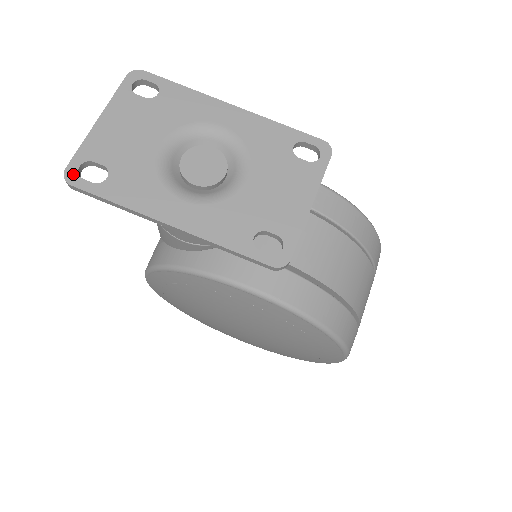
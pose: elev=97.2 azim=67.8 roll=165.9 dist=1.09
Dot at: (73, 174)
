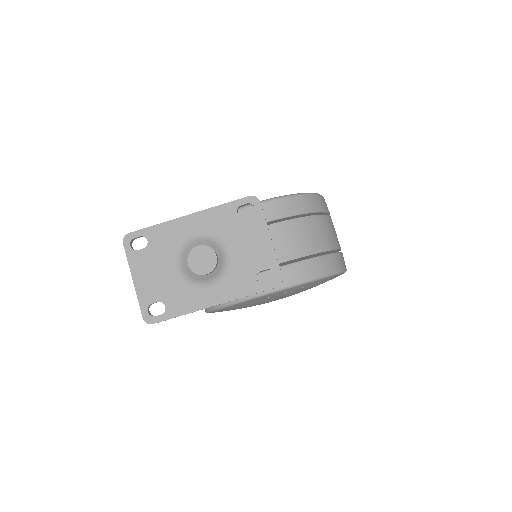
Dot at: (149, 318)
